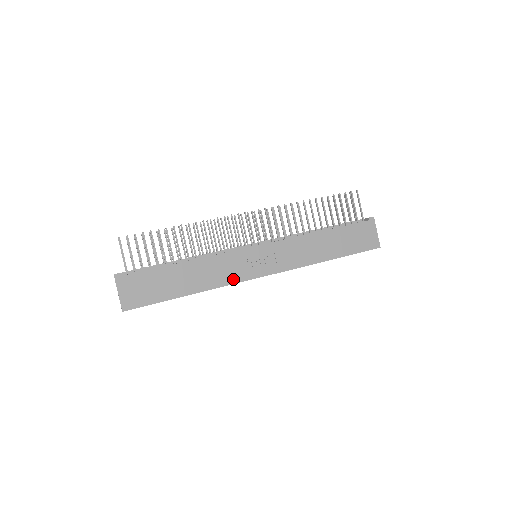
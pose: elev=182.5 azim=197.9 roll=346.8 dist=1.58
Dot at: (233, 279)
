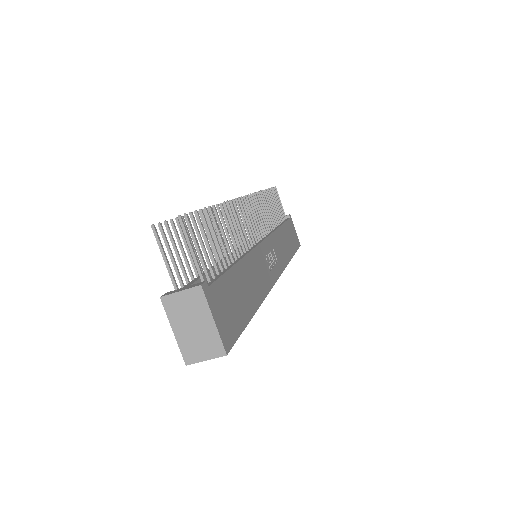
Dot at: (268, 284)
